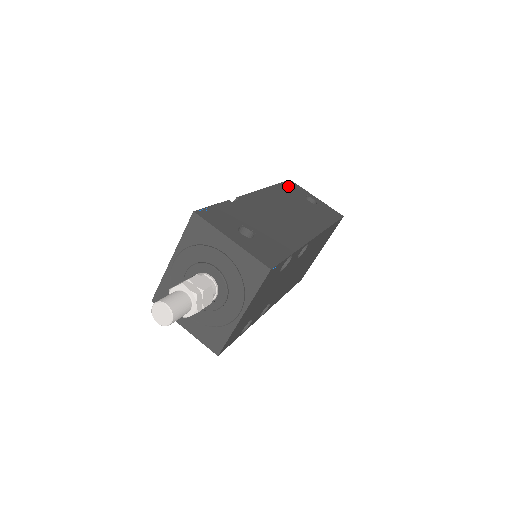
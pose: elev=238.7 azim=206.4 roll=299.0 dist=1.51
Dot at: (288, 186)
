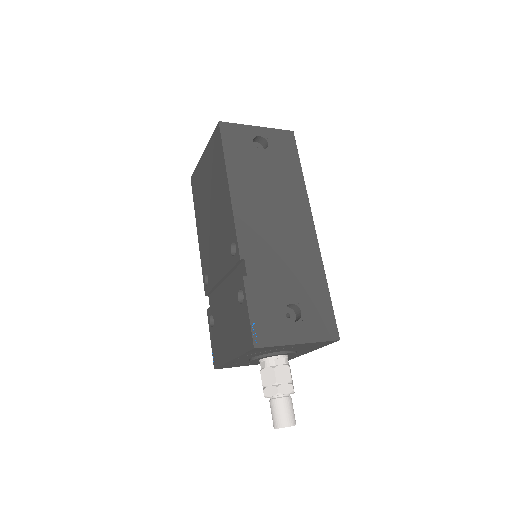
Dot at: (231, 145)
